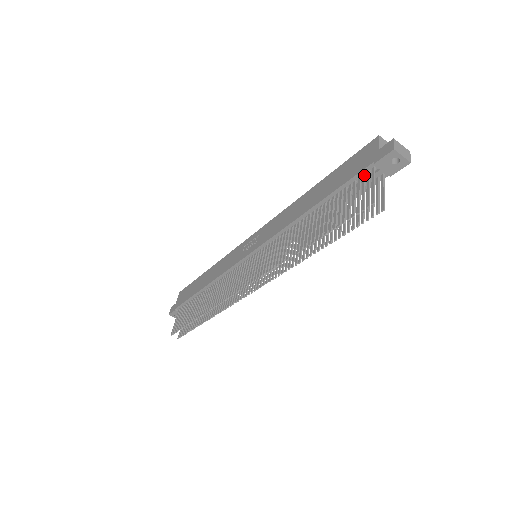
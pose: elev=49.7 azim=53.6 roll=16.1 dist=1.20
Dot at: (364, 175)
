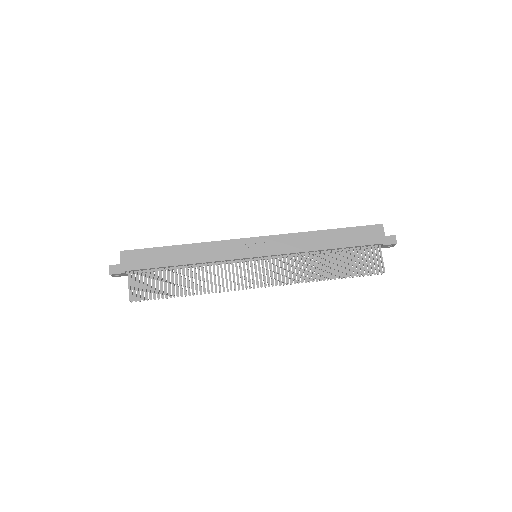
Dot at: (373, 247)
